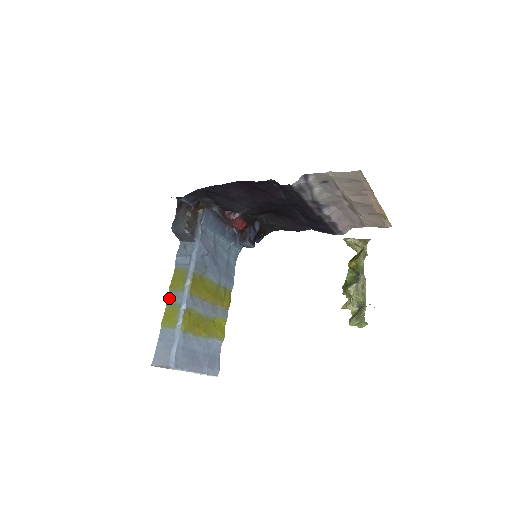
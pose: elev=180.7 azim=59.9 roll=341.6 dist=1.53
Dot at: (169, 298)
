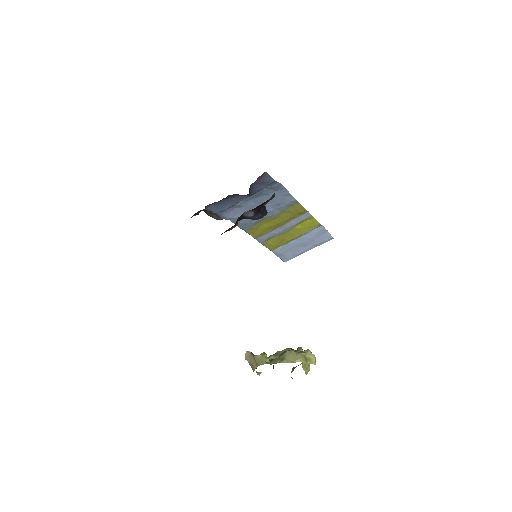
Dot at: occluded
